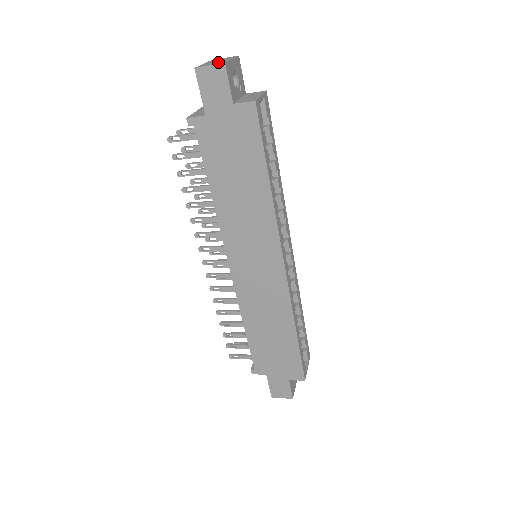
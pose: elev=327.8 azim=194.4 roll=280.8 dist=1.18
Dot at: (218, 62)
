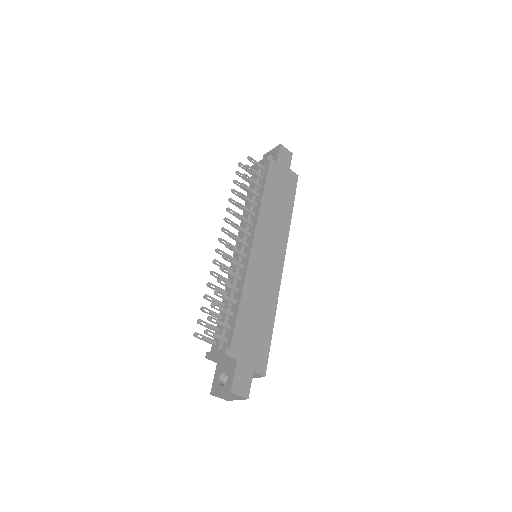
Dot at: occluded
